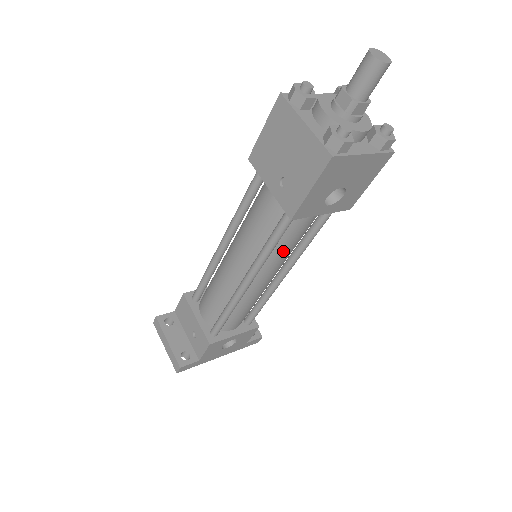
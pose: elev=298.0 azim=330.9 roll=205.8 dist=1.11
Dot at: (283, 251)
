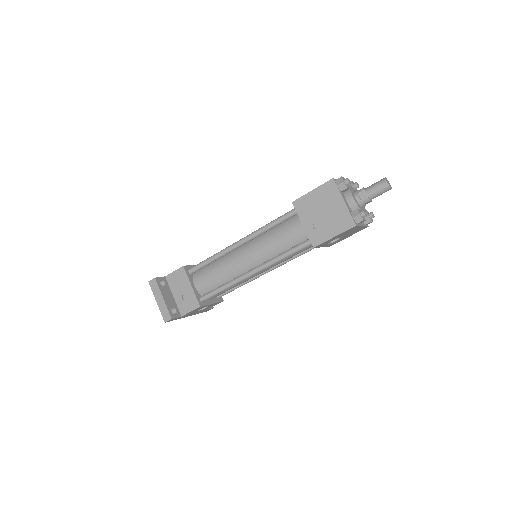
Dot at: (284, 260)
